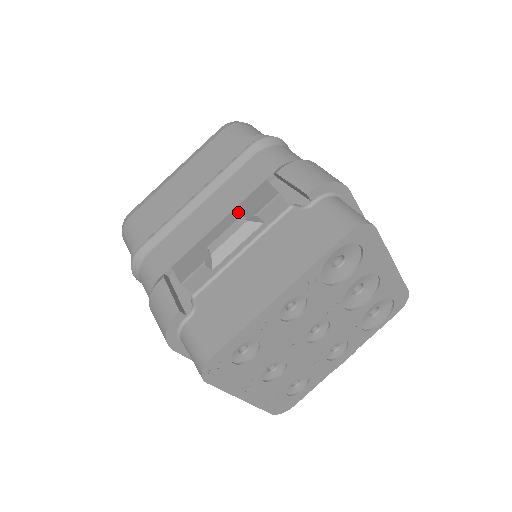
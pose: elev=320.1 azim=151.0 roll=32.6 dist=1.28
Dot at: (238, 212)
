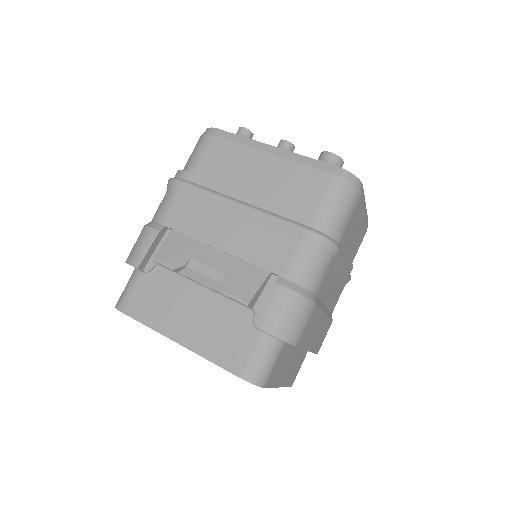
Dot at: (230, 266)
